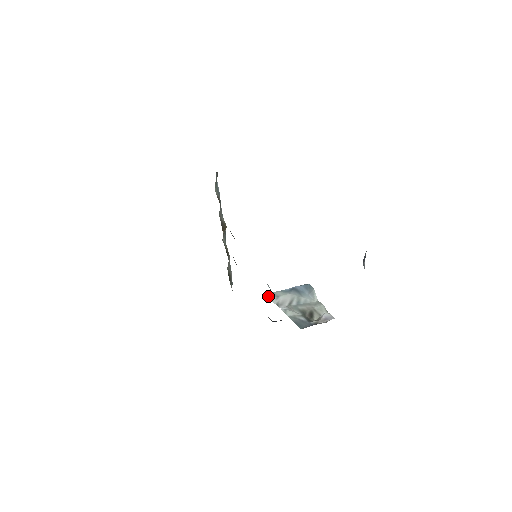
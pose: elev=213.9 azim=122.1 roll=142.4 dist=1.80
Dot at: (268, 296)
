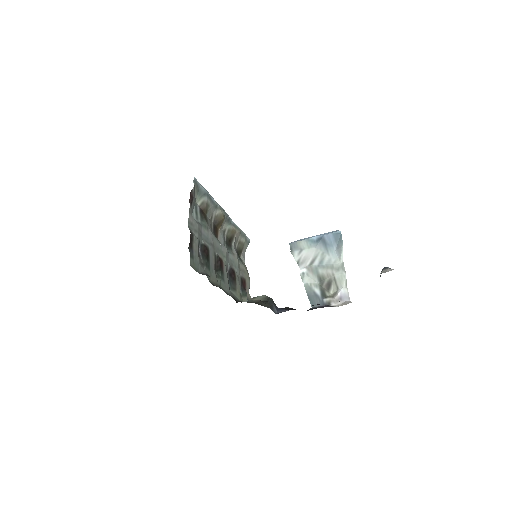
Dot at: (291, 248)
